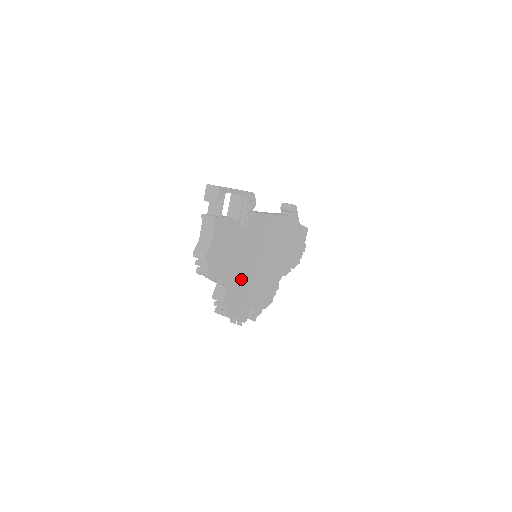
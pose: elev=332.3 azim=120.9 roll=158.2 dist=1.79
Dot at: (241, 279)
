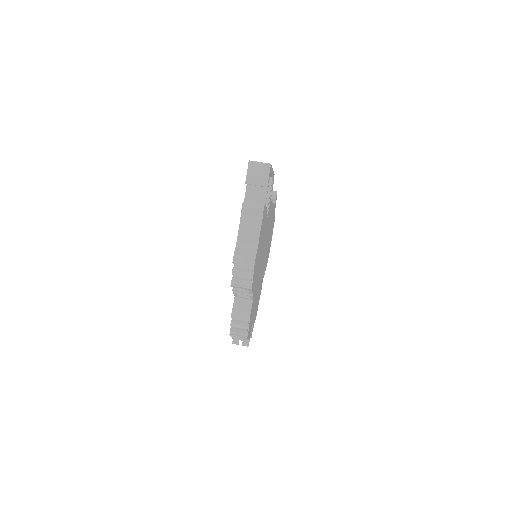
Dot at: (256, 287)
